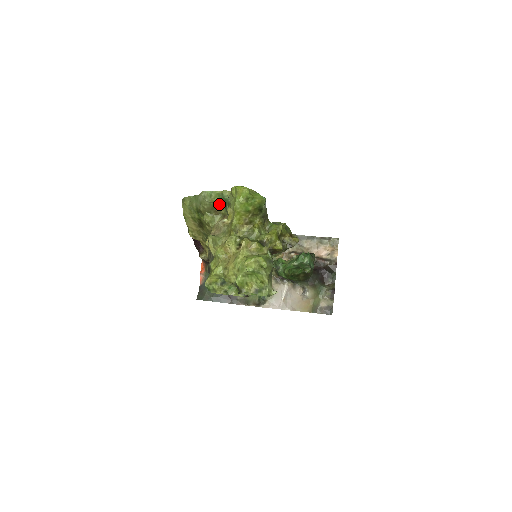
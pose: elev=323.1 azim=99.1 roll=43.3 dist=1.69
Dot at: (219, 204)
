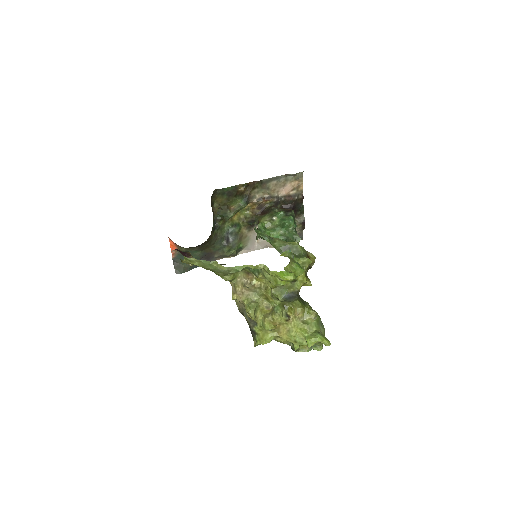
Dot at: occluded
